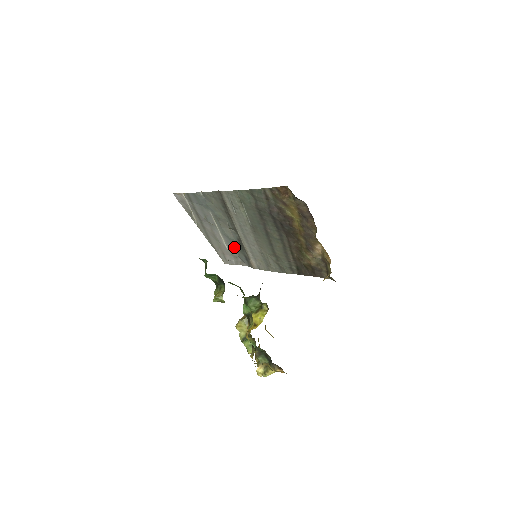
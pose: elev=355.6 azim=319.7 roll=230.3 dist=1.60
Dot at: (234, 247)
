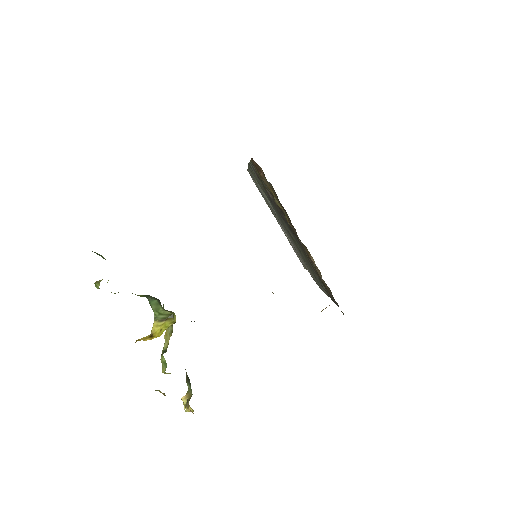
Dot at: occluded
